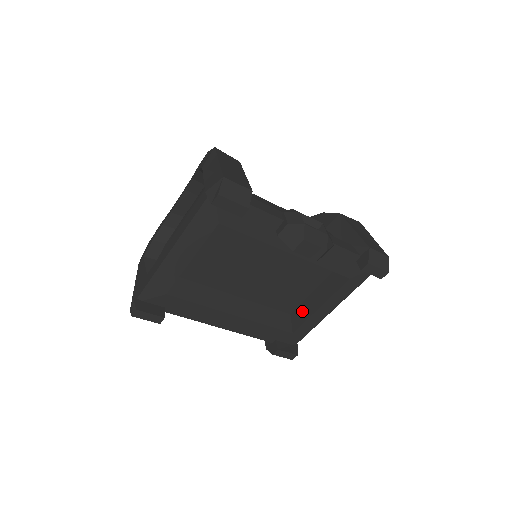
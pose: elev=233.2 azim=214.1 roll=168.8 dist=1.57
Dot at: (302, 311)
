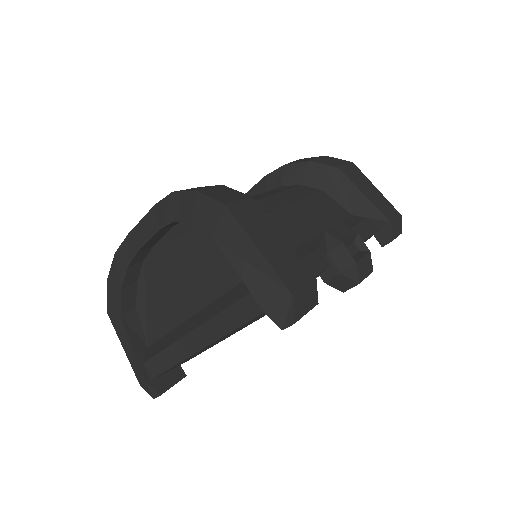
Dot at: occluded
